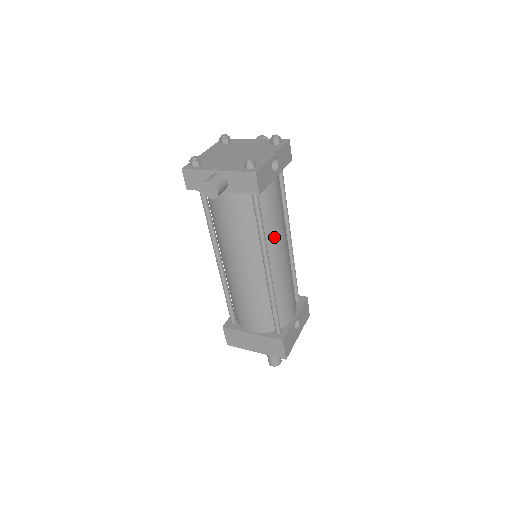
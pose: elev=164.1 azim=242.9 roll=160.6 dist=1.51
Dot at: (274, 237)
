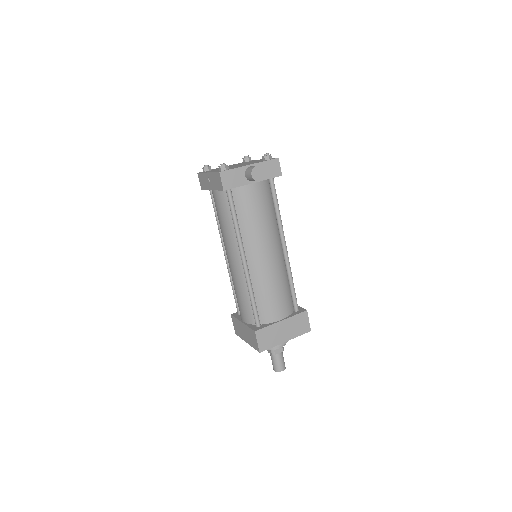
Dot at: occluded
